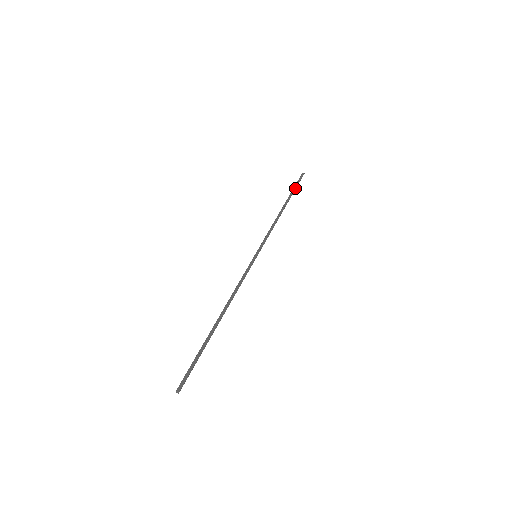
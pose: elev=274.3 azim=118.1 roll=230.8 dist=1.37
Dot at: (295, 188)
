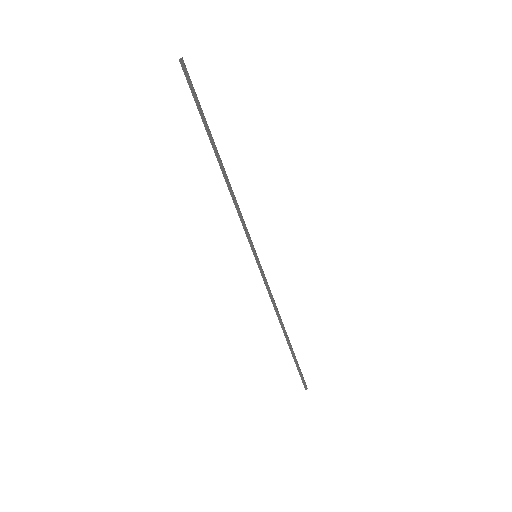
Dot at: (200, 110)
